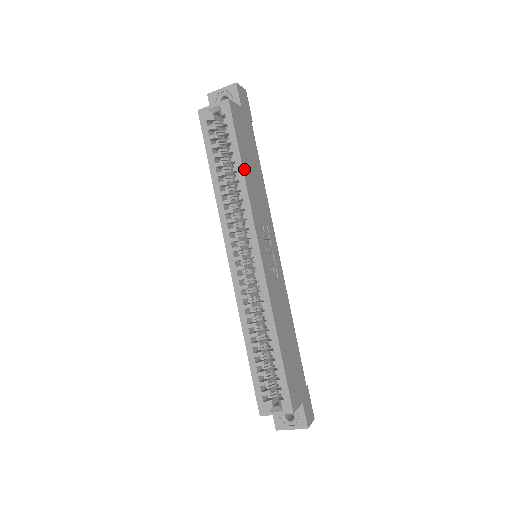
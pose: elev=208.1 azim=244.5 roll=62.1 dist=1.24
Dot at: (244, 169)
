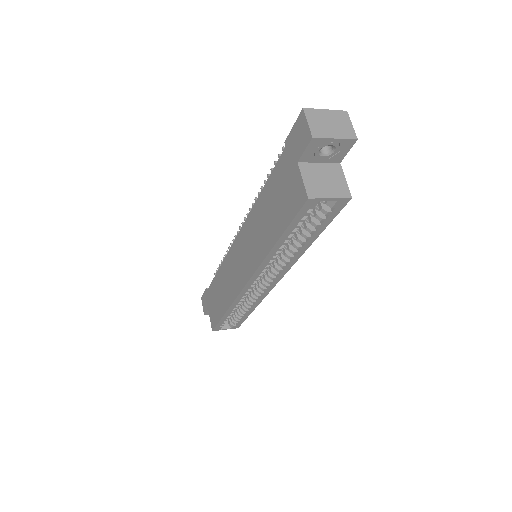
Dot at: occluded
